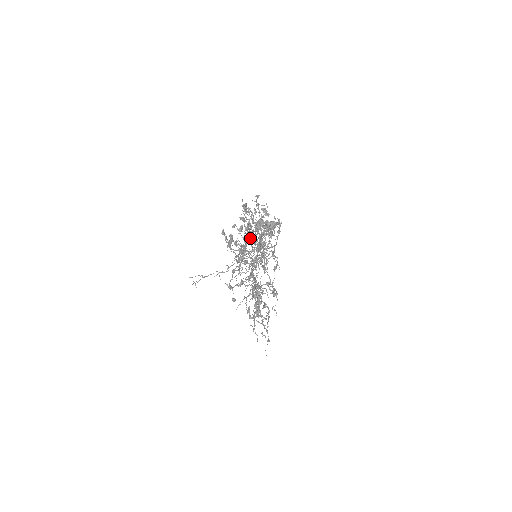
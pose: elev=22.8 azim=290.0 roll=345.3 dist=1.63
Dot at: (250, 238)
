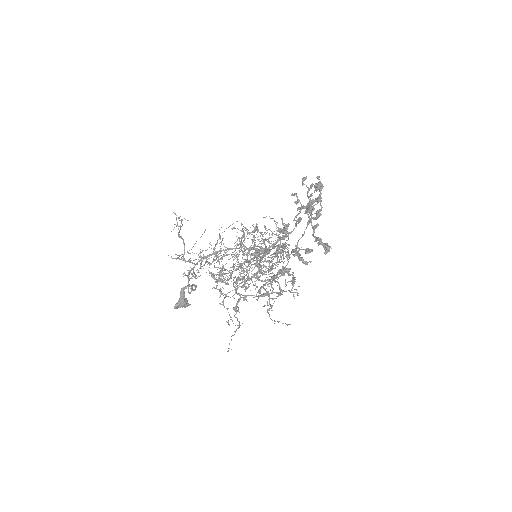
Dot at: (212, 262)
